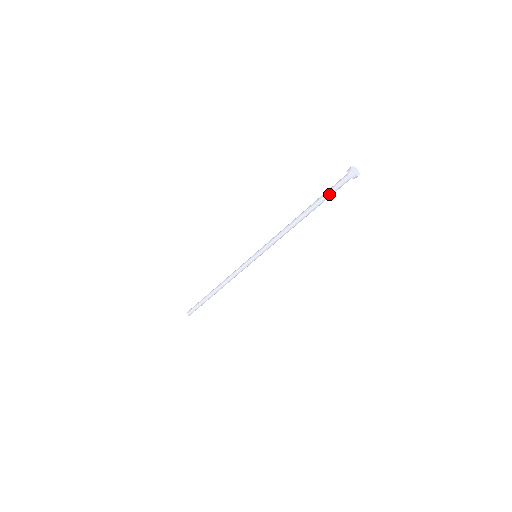
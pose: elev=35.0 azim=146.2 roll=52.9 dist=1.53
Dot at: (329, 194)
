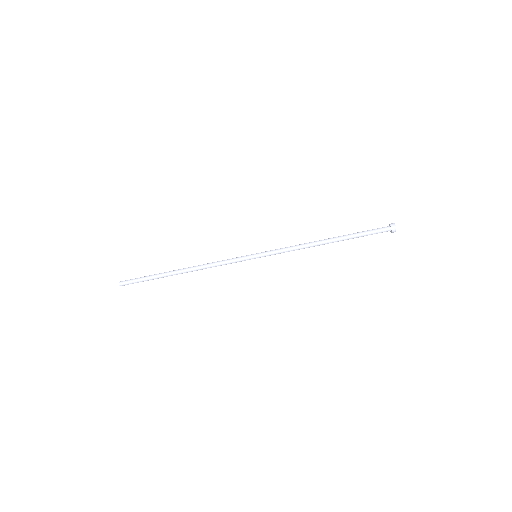
Dot at: (364, 232)
